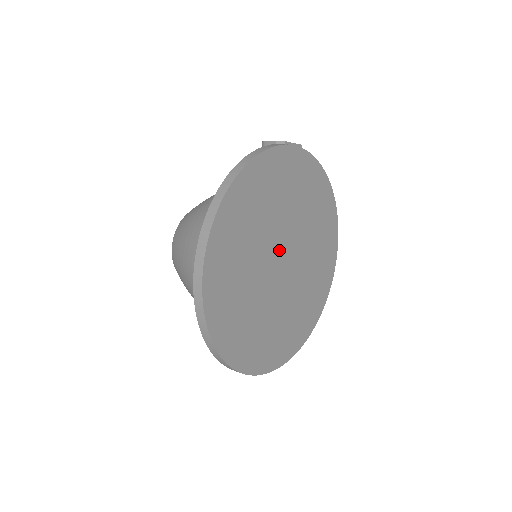
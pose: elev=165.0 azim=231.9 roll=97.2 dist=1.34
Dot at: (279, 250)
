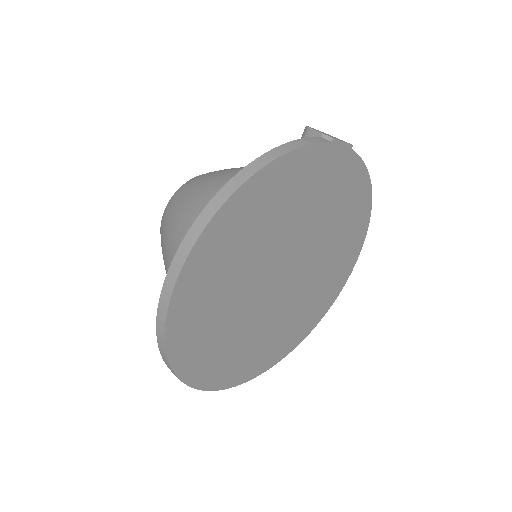
Dot at: (283, 264)
